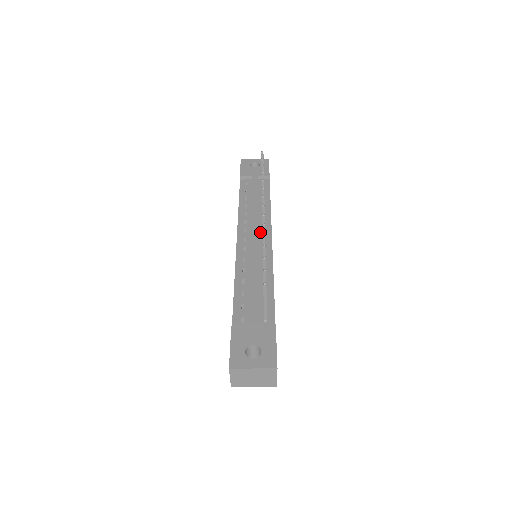
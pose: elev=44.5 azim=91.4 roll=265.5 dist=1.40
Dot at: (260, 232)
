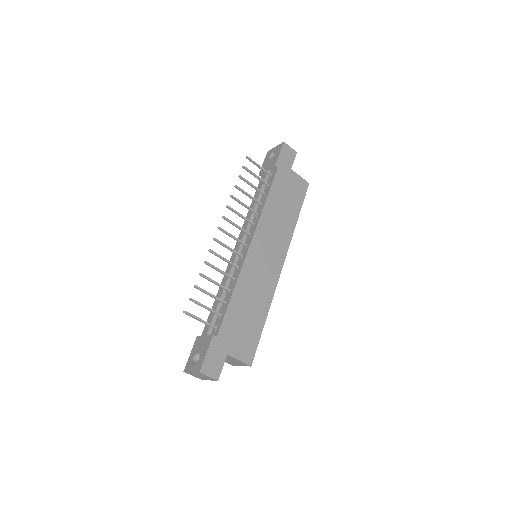
Dot at: (247, 238)
